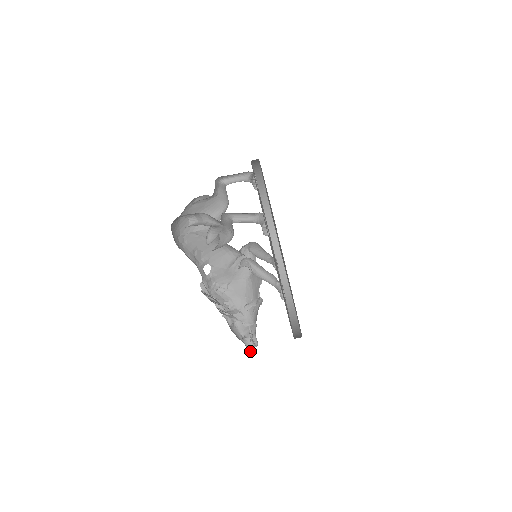
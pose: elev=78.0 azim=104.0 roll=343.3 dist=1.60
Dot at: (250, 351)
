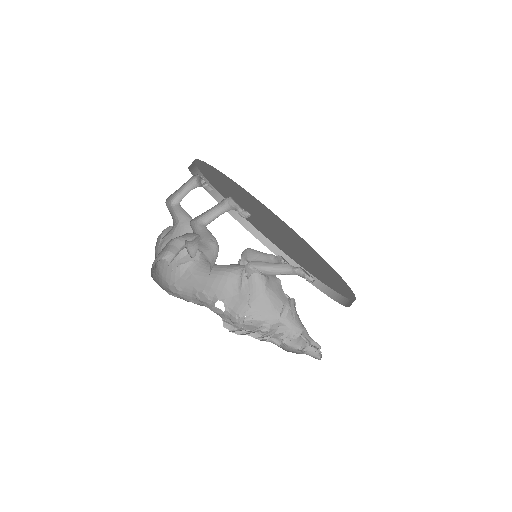
Dot at: (317, 358)
